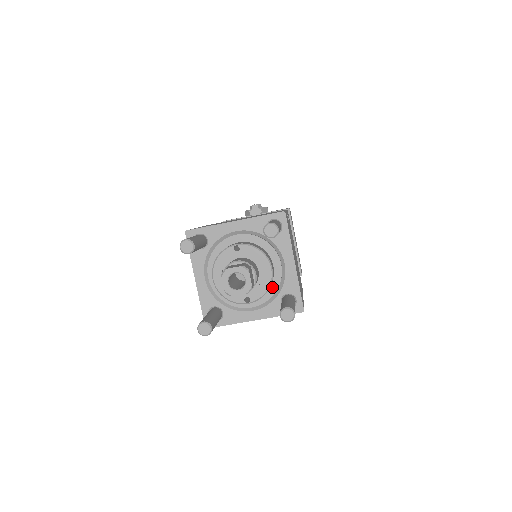
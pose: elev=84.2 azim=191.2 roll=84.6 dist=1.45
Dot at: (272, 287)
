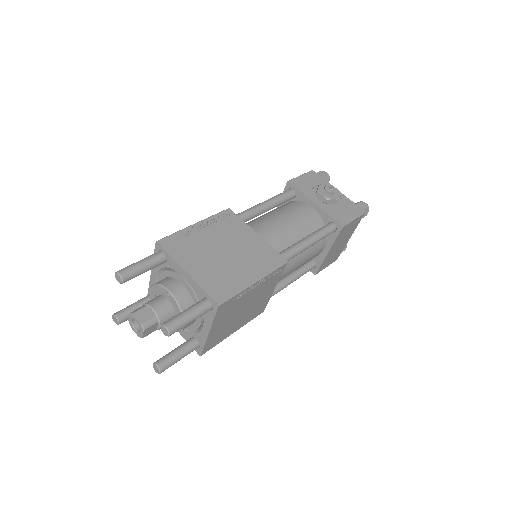
Dot at: (190, 326)
